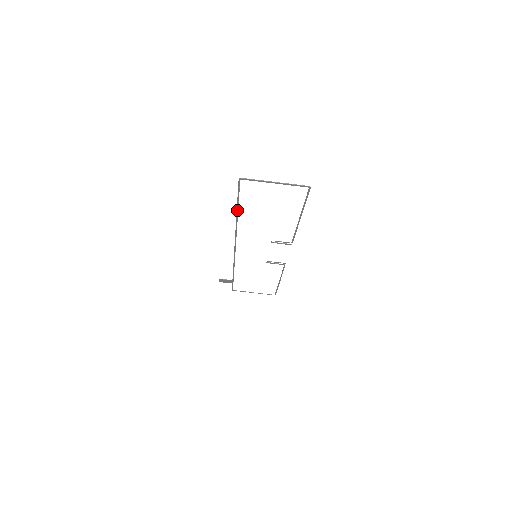
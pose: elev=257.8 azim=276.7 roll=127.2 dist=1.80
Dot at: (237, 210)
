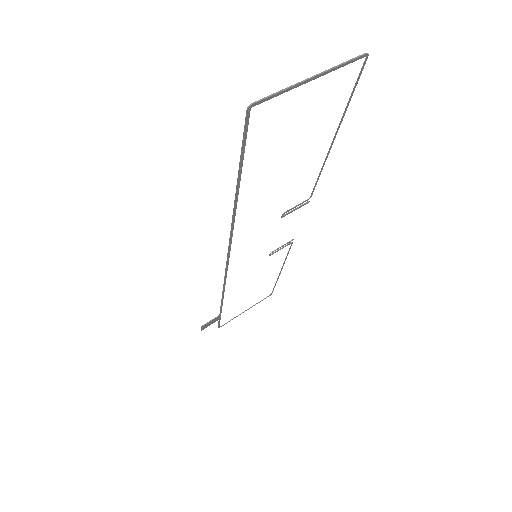
Dot at: (237, 189)
